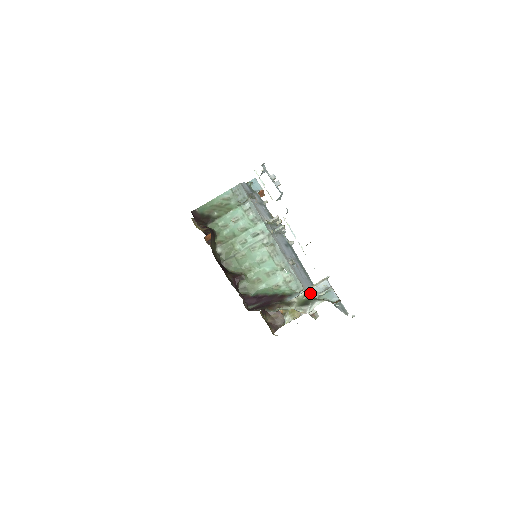
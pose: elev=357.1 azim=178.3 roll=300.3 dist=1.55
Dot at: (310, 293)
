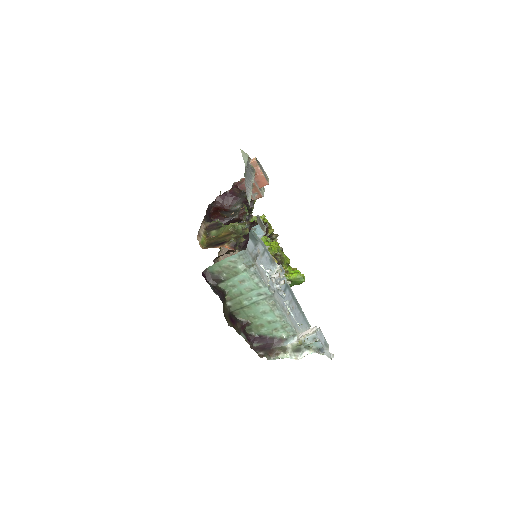
Dot at: (302, 342)
